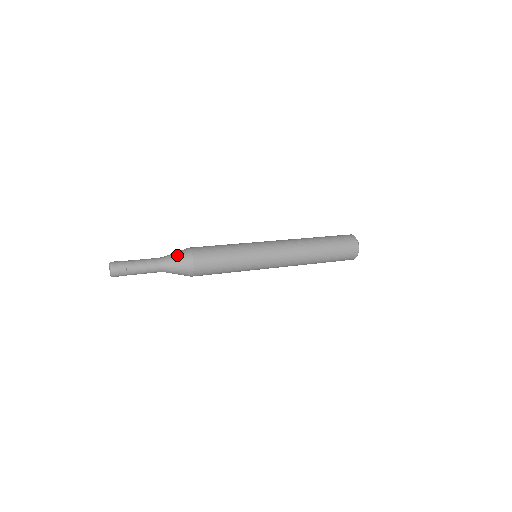
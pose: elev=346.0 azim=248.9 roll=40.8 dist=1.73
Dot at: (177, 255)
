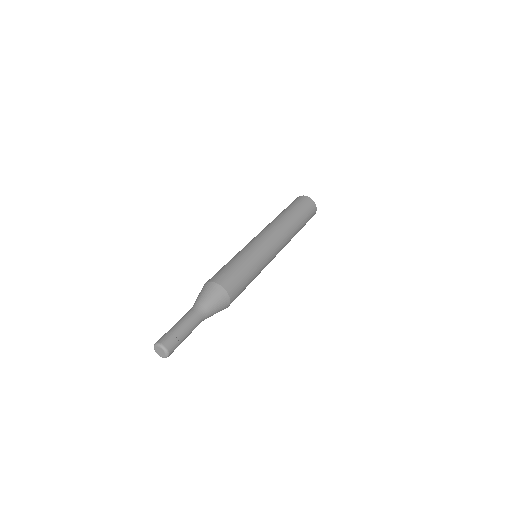
Dot at: (214, 299)
